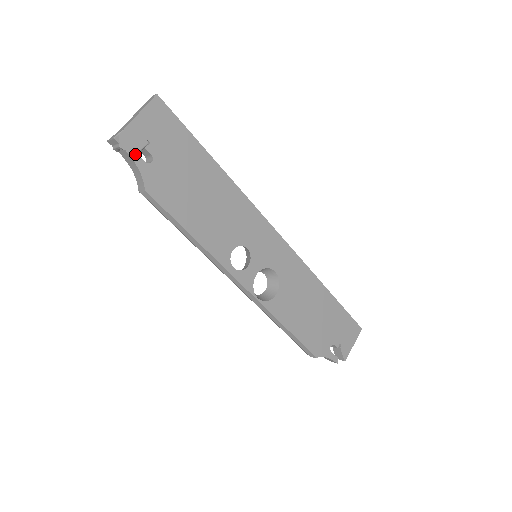
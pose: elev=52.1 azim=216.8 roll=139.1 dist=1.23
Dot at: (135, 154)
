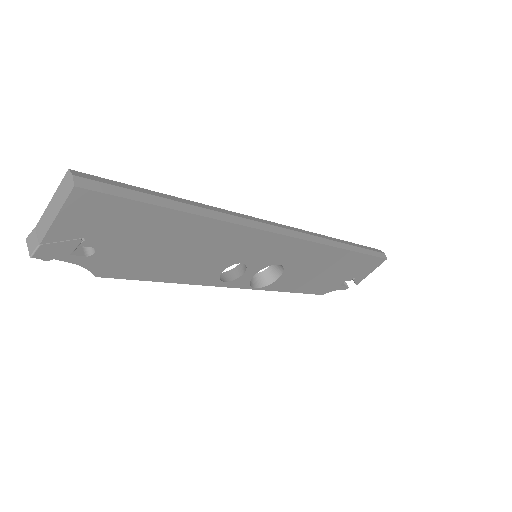
Dot at: (68, 256)
